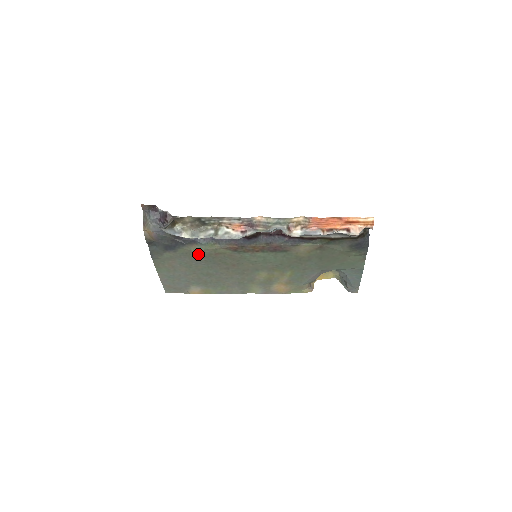
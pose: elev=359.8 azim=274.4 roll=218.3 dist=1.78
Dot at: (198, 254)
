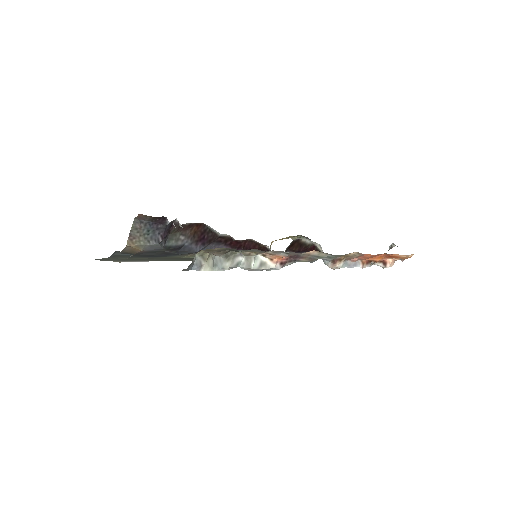
Dot at: occluded
